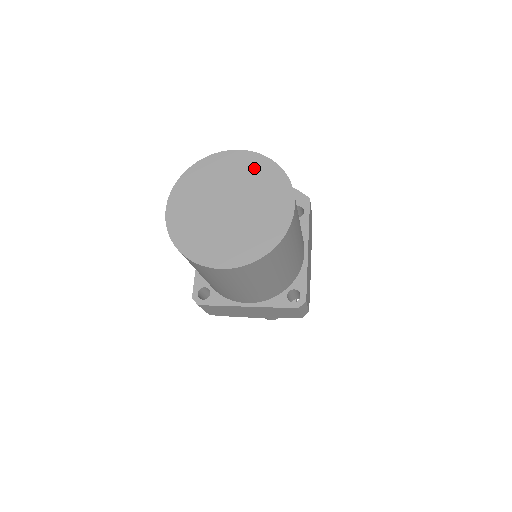
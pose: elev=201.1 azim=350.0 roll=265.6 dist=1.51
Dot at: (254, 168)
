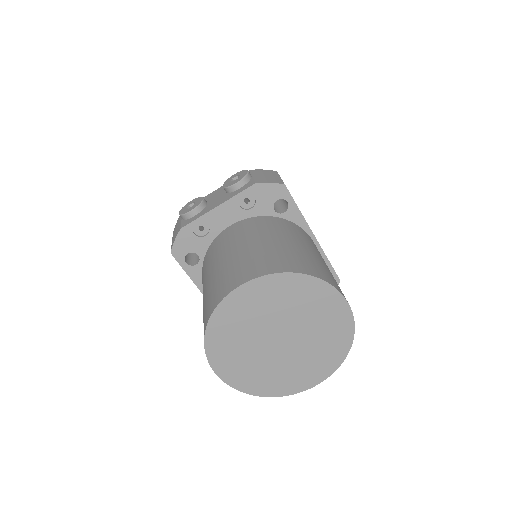
Dot at: (279, 292)
